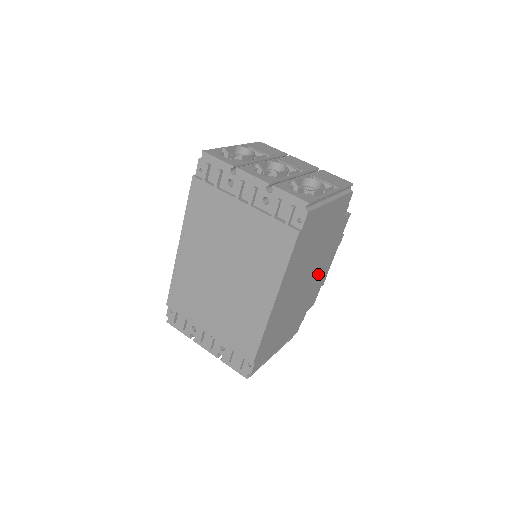
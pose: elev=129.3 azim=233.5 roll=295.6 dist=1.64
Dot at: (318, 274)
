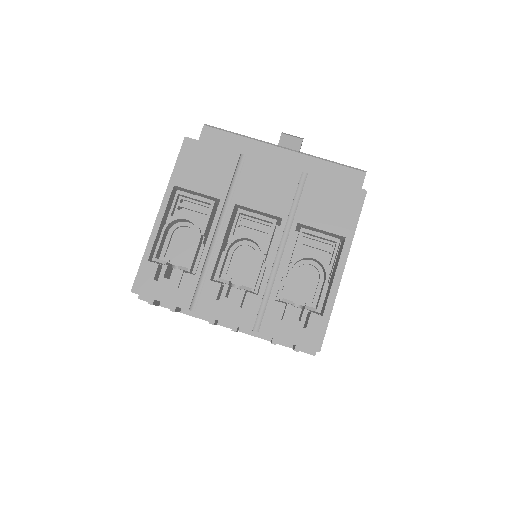
Dot at: occluded
